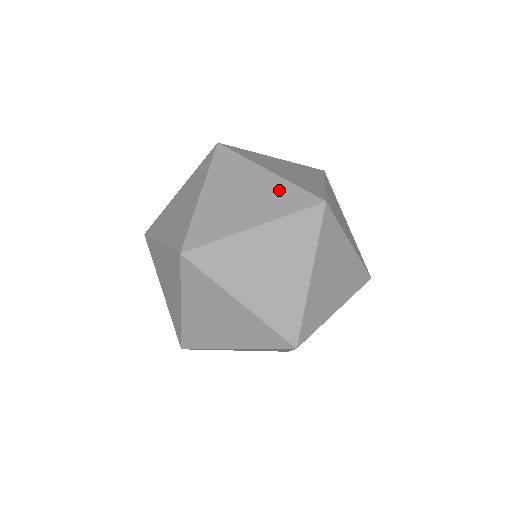
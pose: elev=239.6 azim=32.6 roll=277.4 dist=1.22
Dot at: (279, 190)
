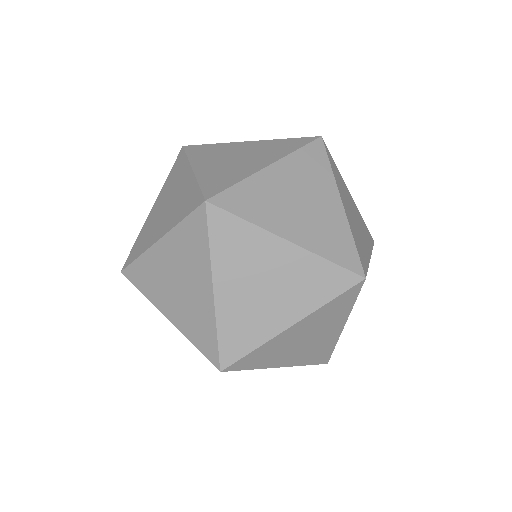
Dot at: (336, 229)
